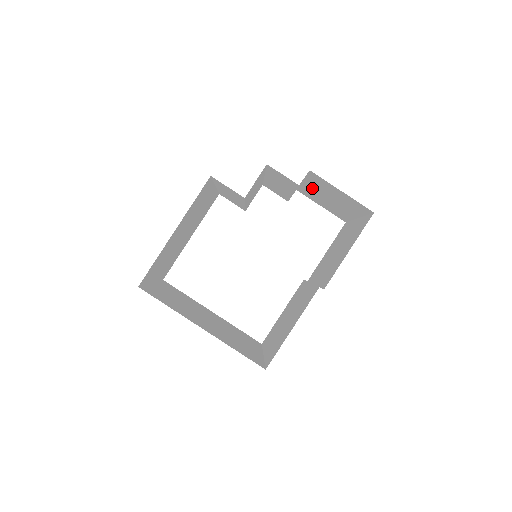
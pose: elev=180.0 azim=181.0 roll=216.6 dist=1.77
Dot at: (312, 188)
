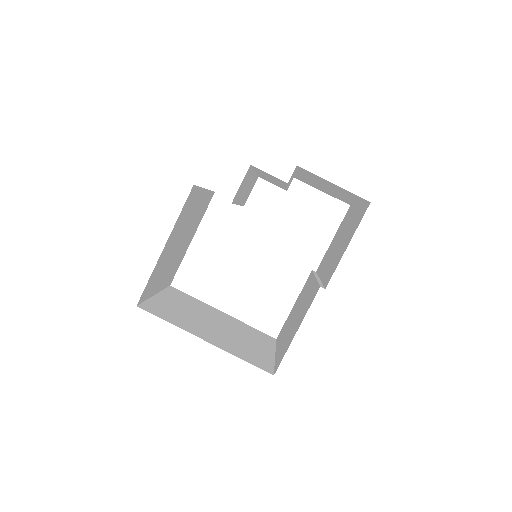
Dot at: (307, 178)
